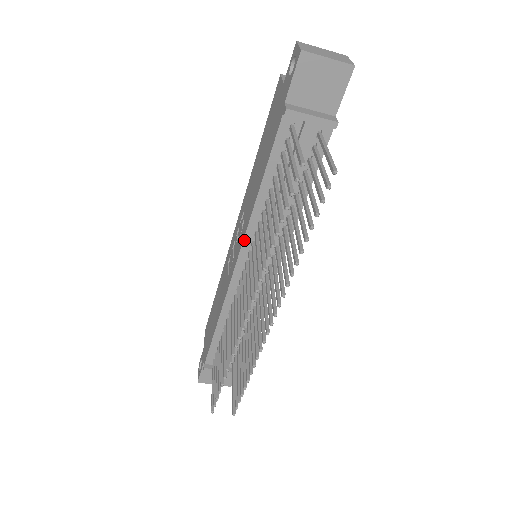
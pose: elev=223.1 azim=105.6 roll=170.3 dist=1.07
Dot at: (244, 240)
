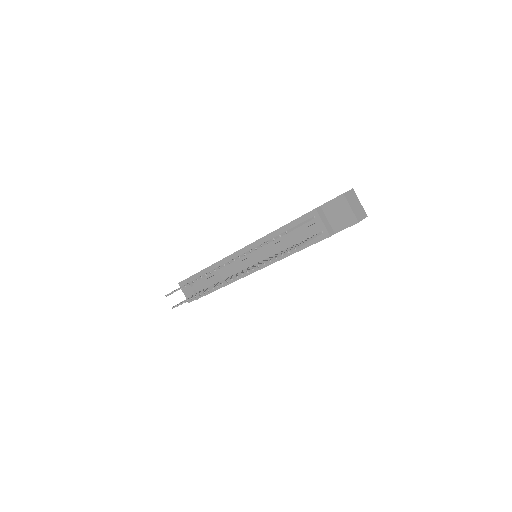
Dot at: (255, 242)
